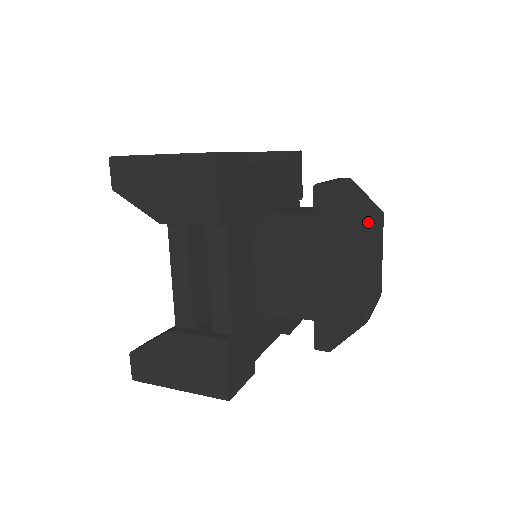
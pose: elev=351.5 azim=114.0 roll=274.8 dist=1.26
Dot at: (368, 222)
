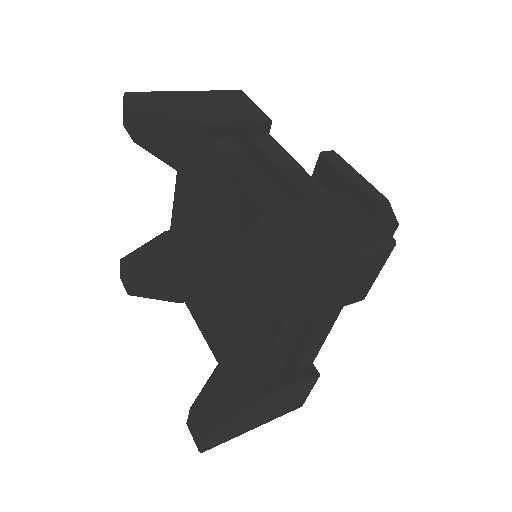
Dot at: occluded
